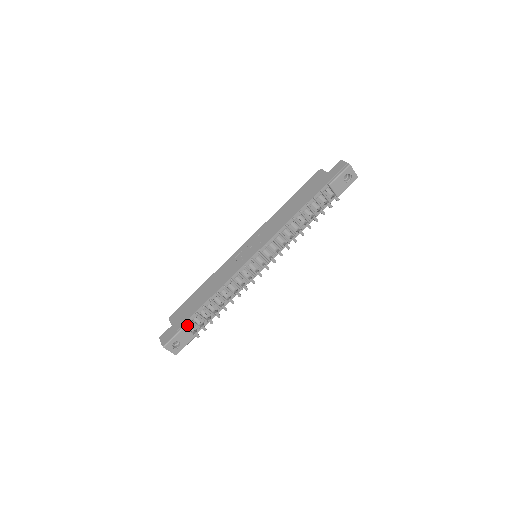
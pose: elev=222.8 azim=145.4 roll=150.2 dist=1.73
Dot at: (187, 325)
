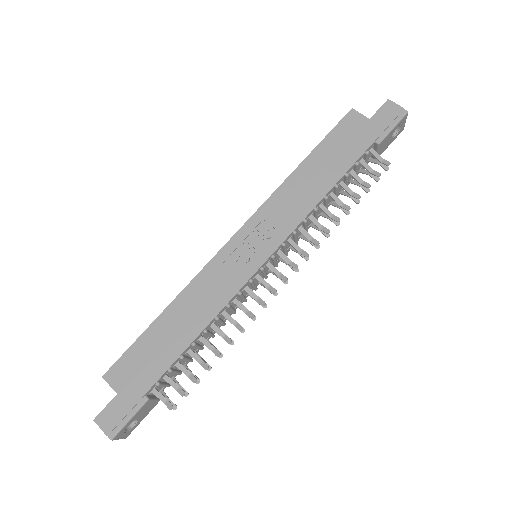
Dot at: (151, 392)
